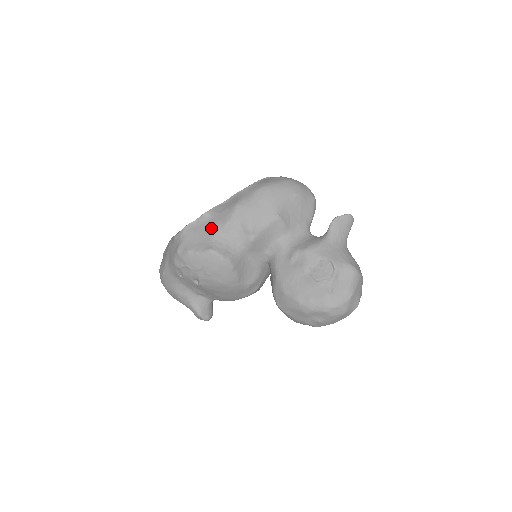
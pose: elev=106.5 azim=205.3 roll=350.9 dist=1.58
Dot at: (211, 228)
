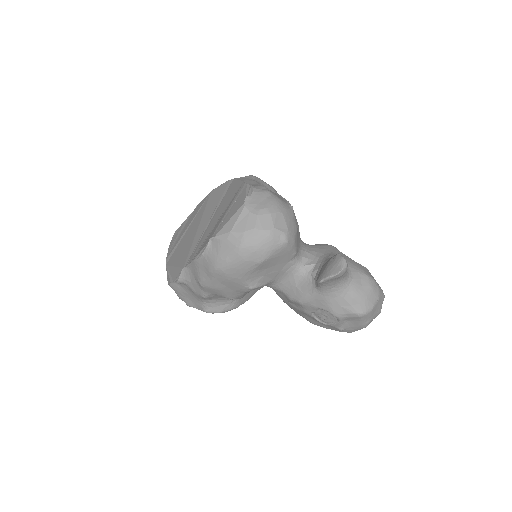
Dot at: (193, 294)
